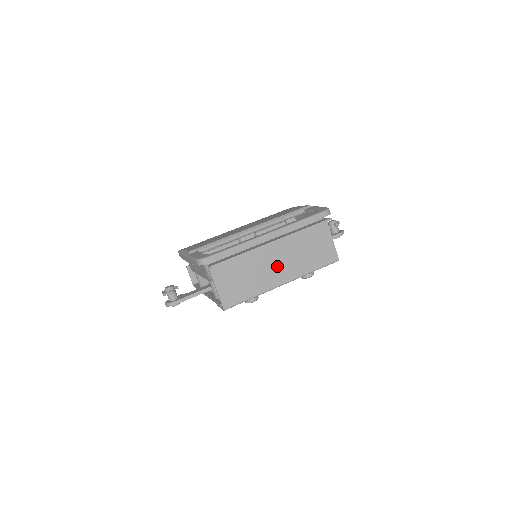
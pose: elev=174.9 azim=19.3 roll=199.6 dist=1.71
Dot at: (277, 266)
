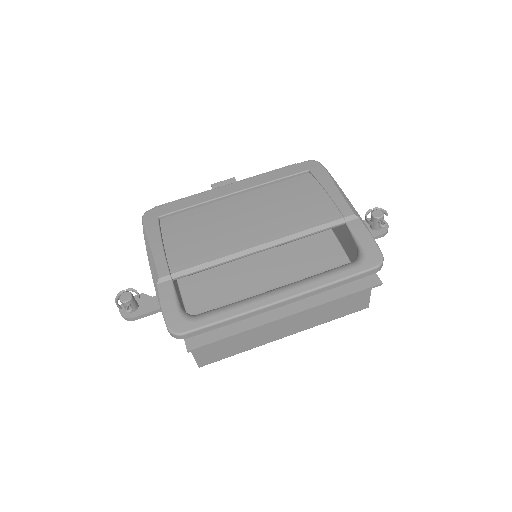
Dot at: (283, 324)
